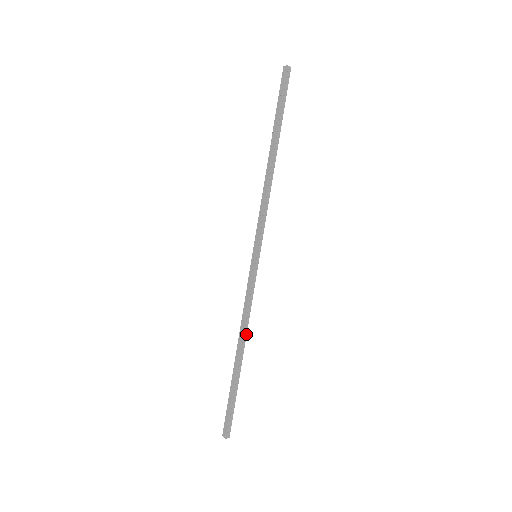
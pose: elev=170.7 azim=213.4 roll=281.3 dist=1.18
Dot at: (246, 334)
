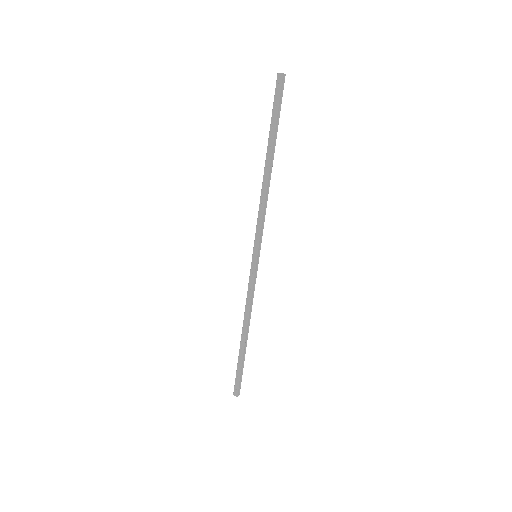
Dot at: occluded
